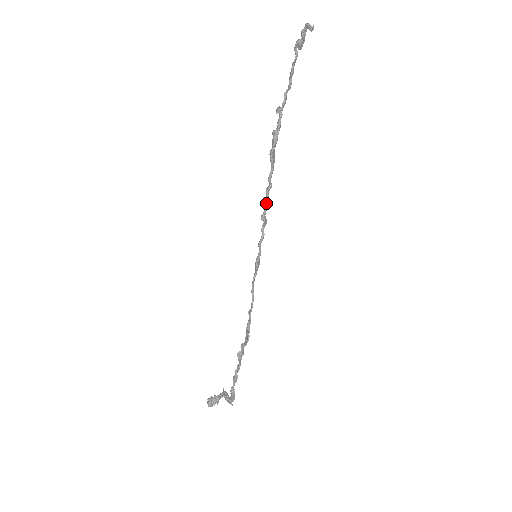
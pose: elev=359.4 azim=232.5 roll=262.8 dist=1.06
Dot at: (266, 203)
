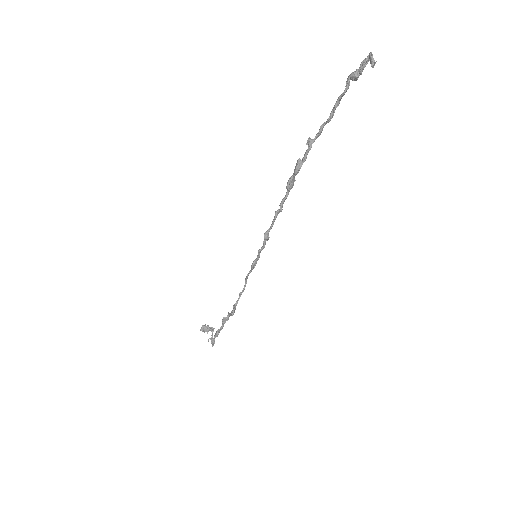
Dot at: (272, 224)
